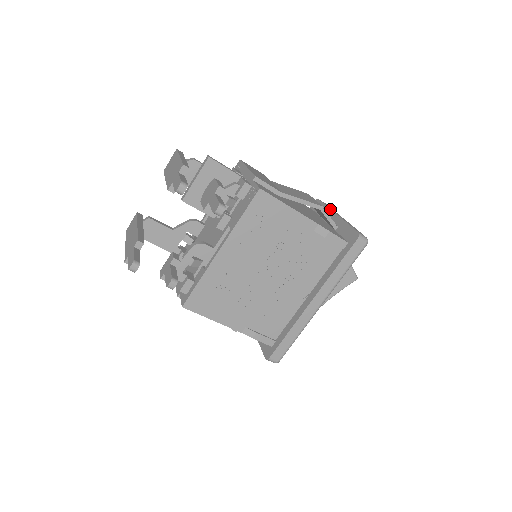
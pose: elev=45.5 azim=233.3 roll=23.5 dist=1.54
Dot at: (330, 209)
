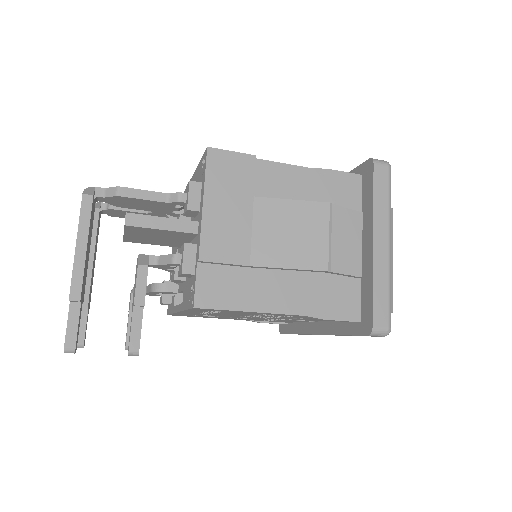
Dot at: (372, 217)
